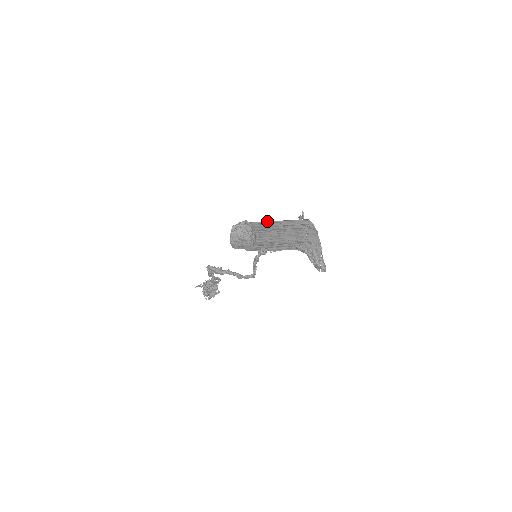
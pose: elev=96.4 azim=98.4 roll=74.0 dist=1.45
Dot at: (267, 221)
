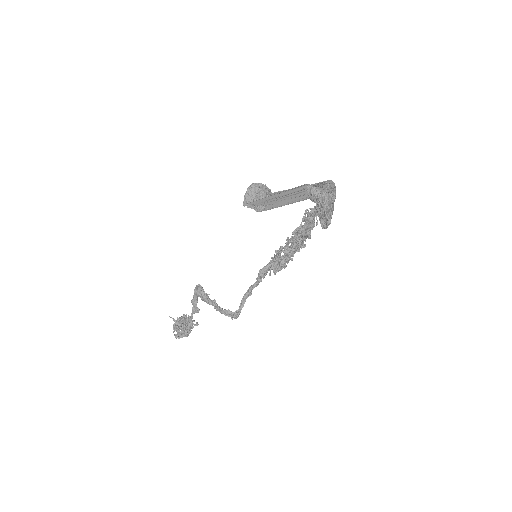
Dot at: occluded
